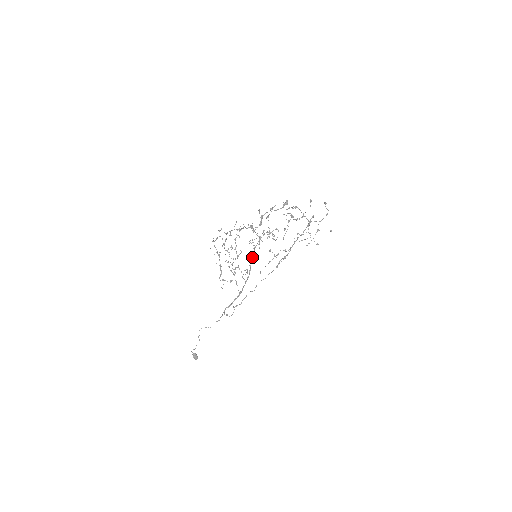
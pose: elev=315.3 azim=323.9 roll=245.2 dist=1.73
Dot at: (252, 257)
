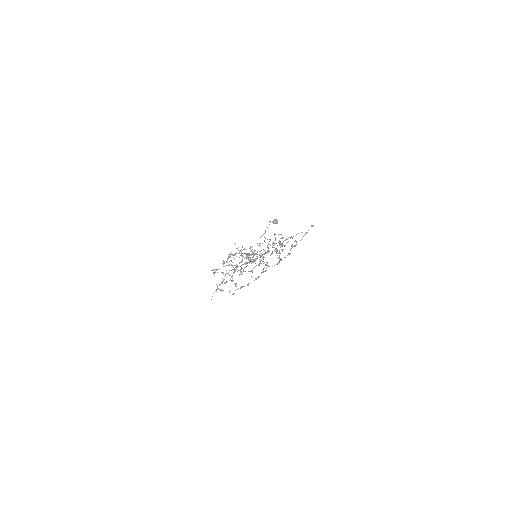
Dot at: occluded
